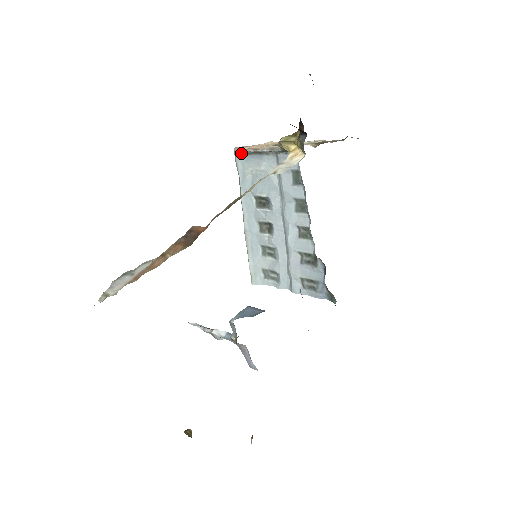
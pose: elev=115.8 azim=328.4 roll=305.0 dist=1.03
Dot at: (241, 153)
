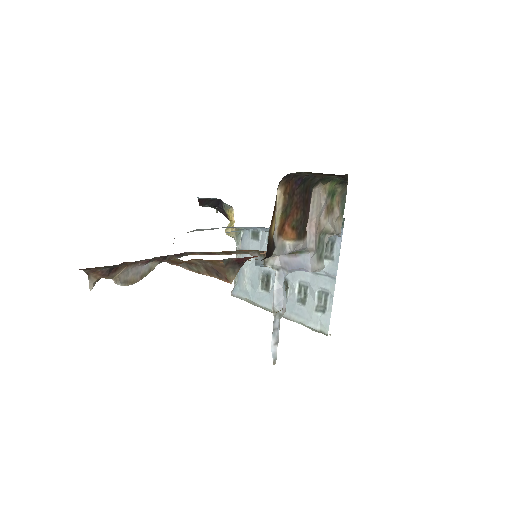
Dot at: (234, 288)
